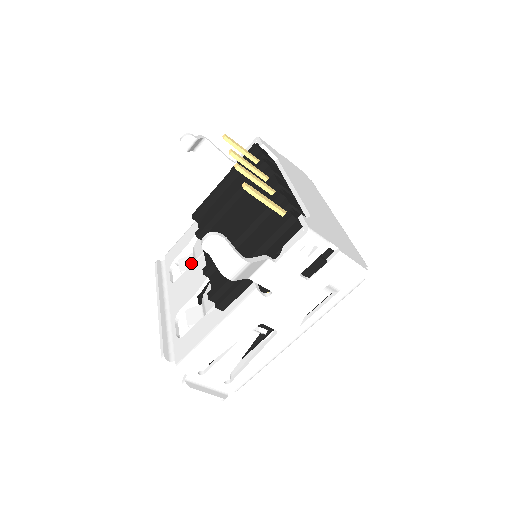
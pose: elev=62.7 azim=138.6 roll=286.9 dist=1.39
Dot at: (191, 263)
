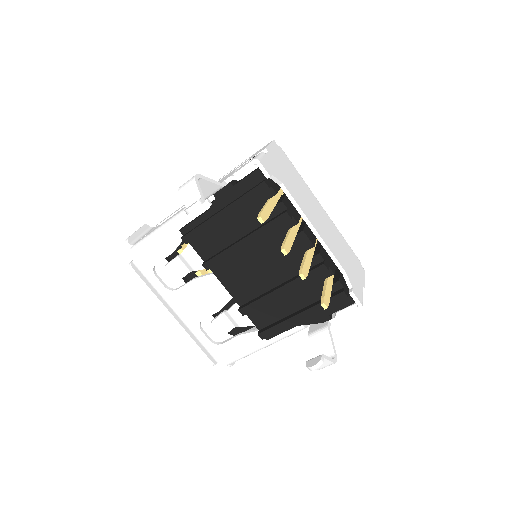
Dot at: (183, 268)
